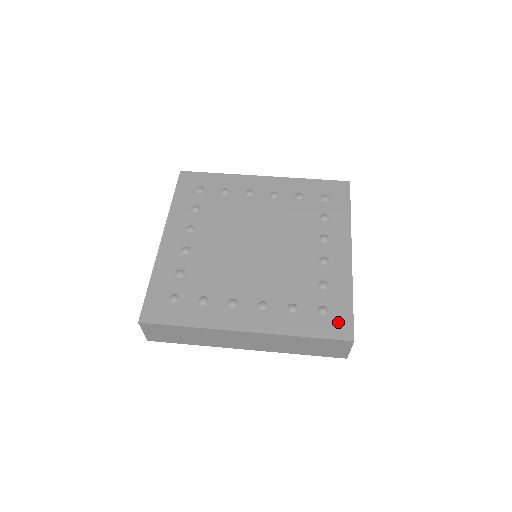
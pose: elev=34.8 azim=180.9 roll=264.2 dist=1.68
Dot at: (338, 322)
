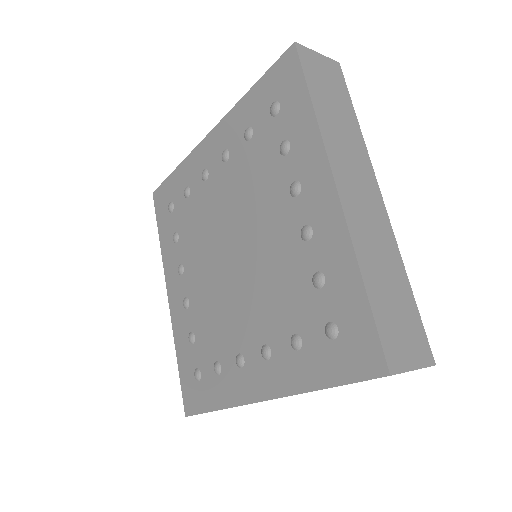
Dot at: (357, 345)
